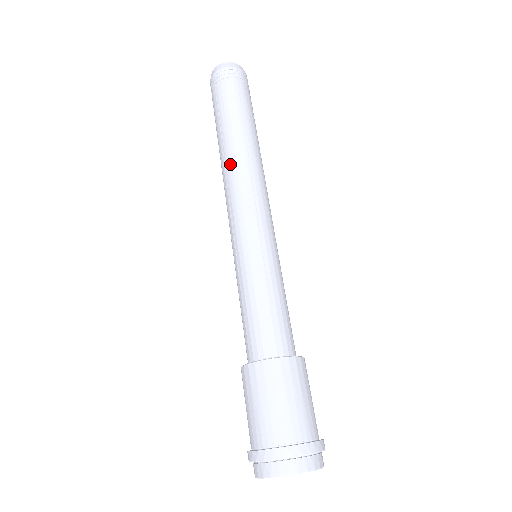
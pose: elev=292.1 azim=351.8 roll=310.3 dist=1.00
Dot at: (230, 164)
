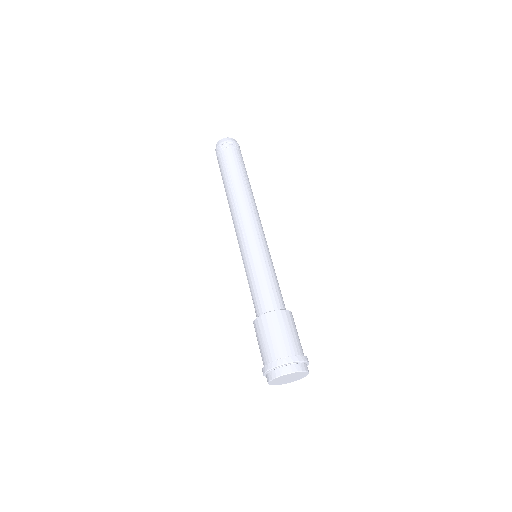
Dot at: (240, 198)
